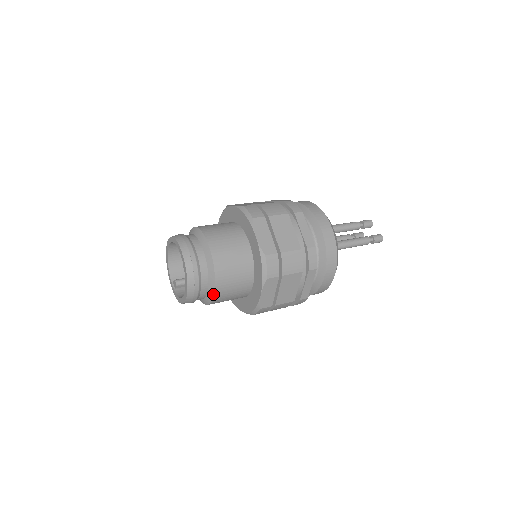
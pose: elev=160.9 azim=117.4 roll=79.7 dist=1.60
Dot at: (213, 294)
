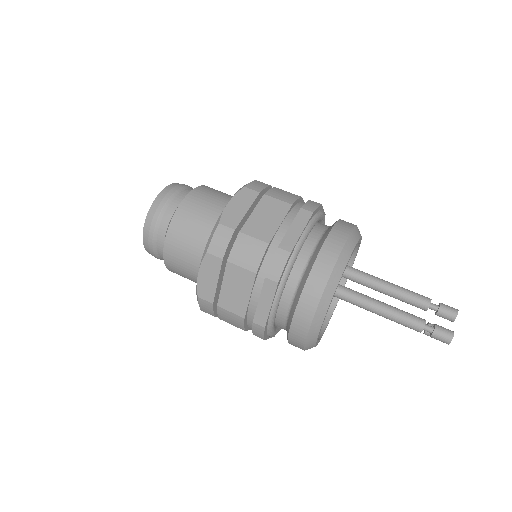
Dot at: (163, 248)
